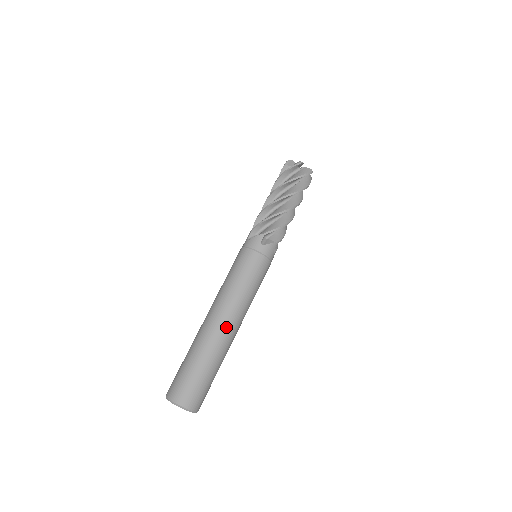
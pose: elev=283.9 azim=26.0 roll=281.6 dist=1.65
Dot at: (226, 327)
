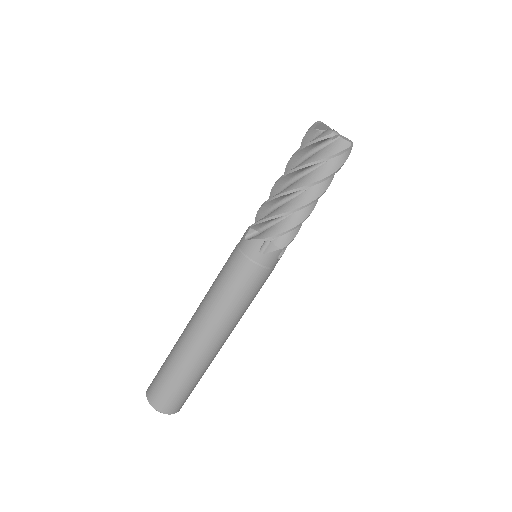
Dot at: (209, 344)
